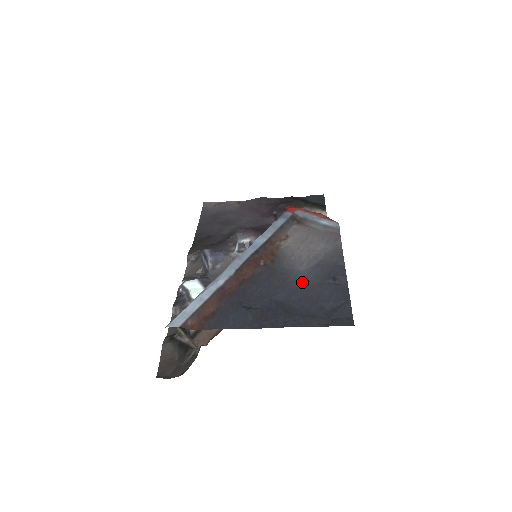
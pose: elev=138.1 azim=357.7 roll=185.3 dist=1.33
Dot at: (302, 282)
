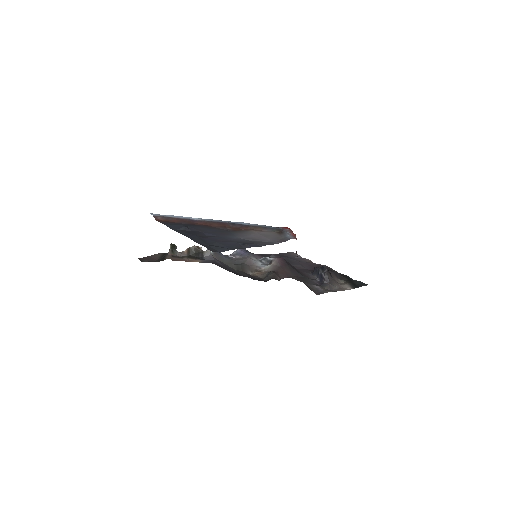
Dot at: (228, 238)
